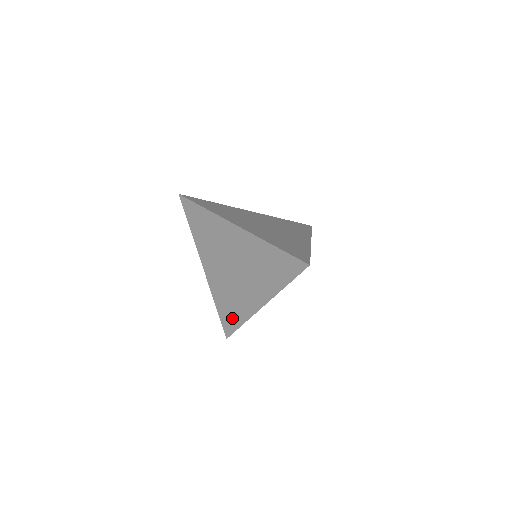
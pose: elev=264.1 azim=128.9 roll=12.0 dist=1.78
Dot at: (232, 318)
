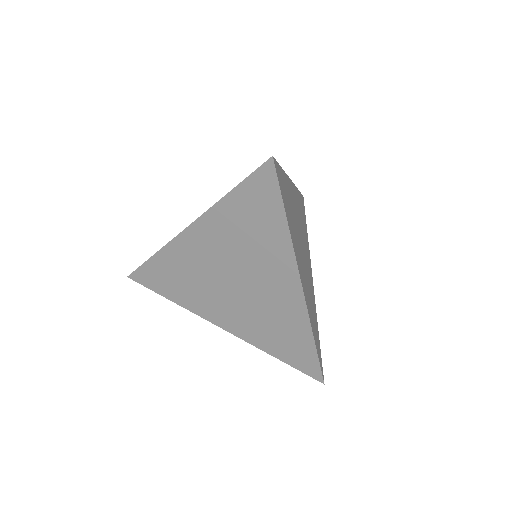
Dot at: occluded
